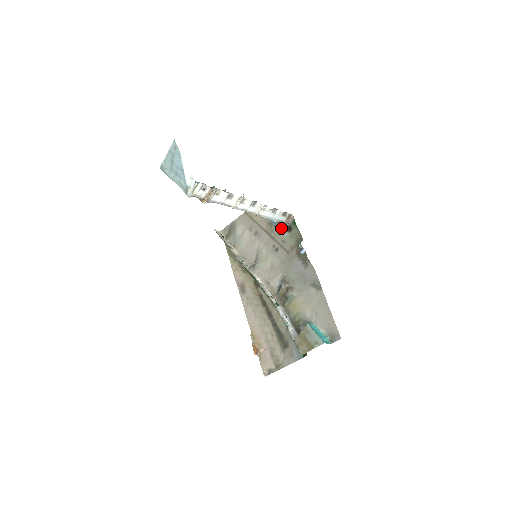
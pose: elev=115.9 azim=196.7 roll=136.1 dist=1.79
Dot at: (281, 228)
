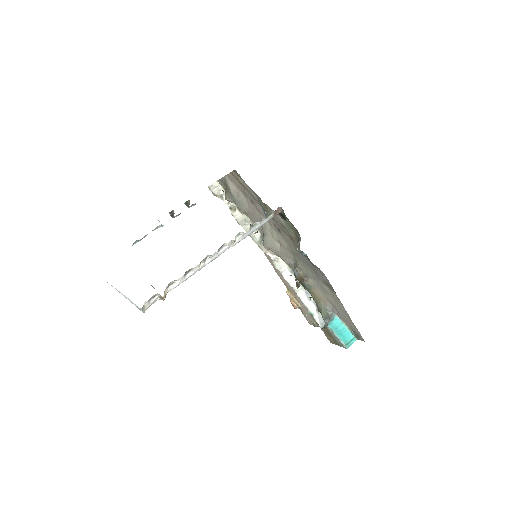
Dot at: occluded
